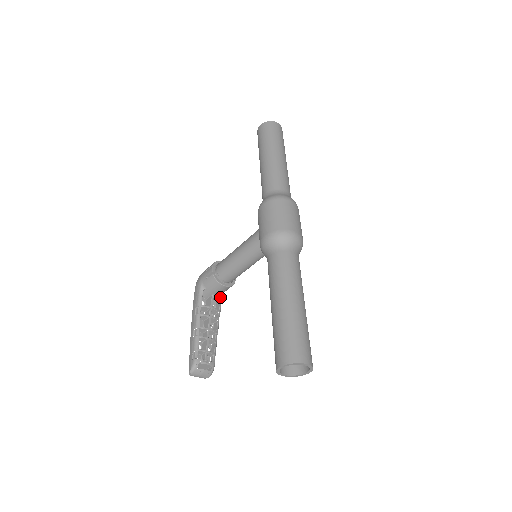
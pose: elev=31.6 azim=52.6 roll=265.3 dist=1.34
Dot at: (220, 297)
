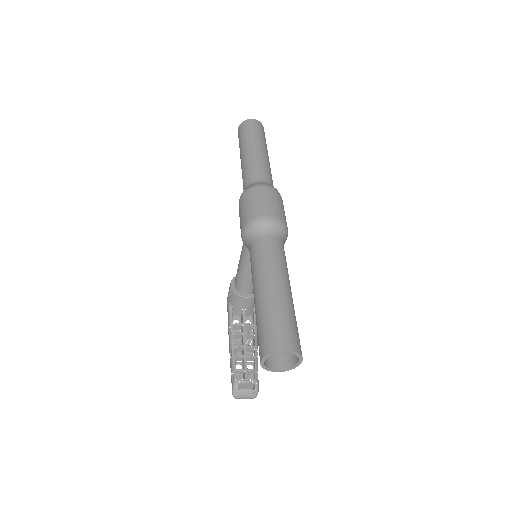
Dot at: (253, 311)
